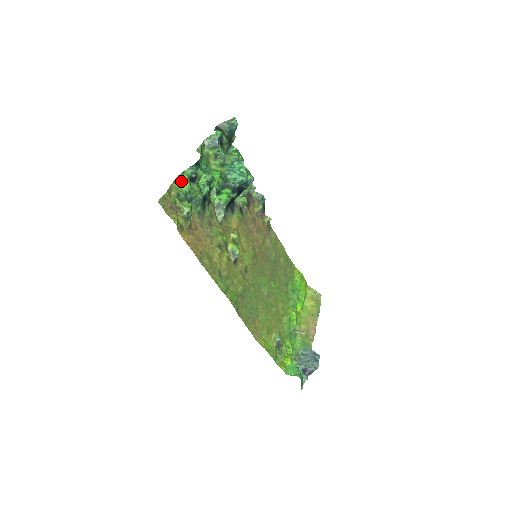
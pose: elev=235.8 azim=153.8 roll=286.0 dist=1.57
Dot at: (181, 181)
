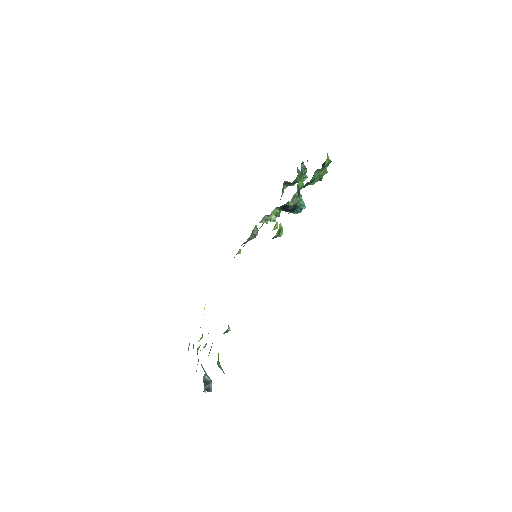
Dot at: (328, 156)
